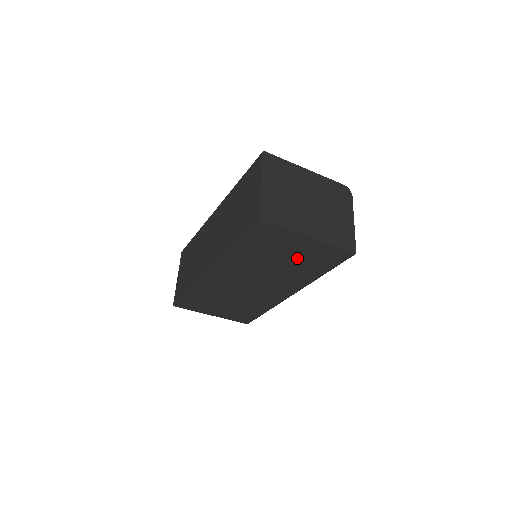
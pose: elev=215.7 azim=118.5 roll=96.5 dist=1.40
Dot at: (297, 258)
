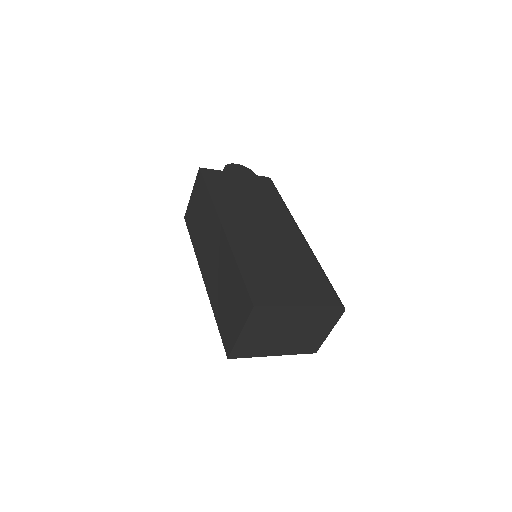
Dot at: occluded
